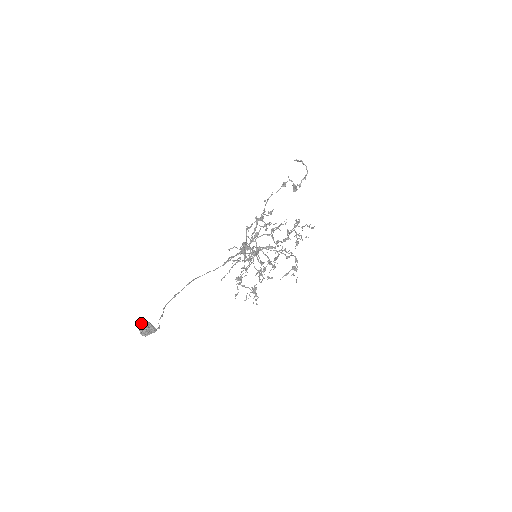
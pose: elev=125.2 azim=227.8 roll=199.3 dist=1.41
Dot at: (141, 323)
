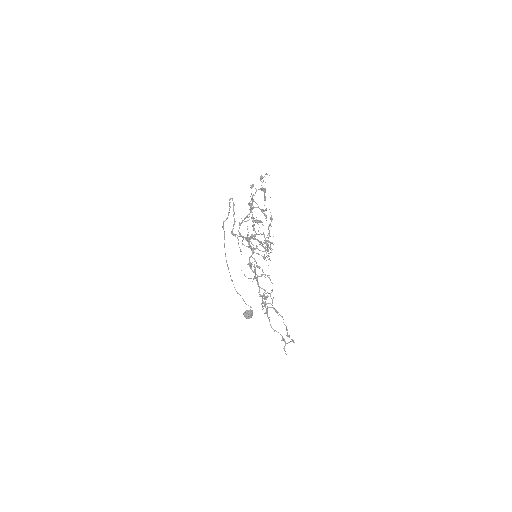
Dot at: occluded
